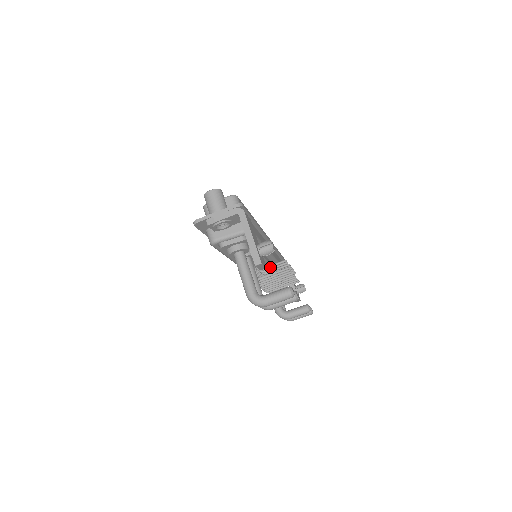
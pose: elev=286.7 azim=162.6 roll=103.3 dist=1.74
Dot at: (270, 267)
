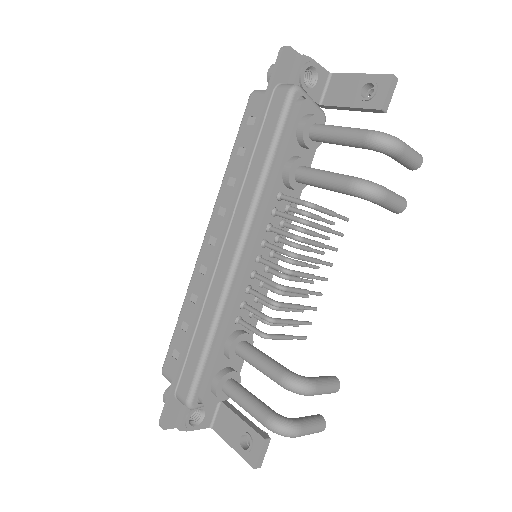
Dot at: (319, 217)
